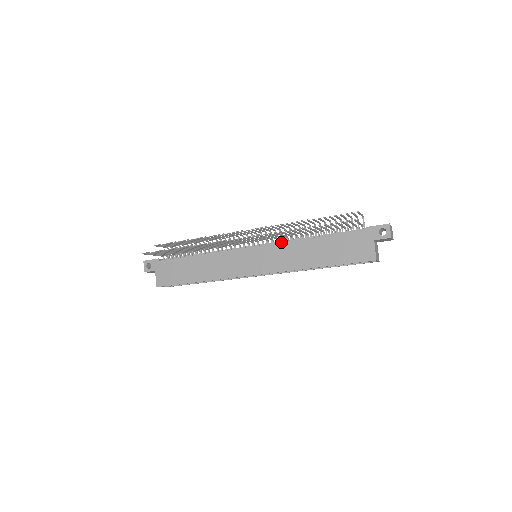
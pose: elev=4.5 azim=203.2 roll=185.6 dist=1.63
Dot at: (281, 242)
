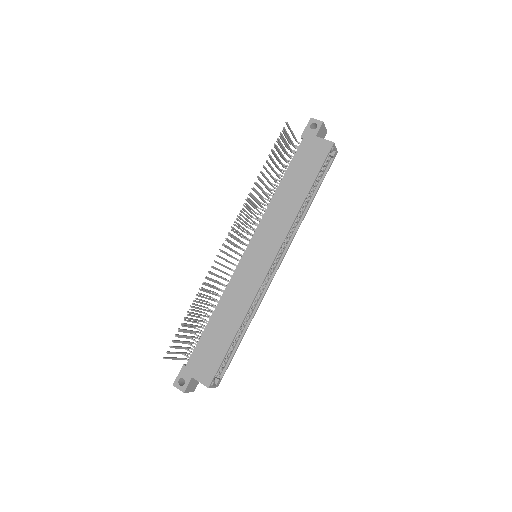
Dot at: (260, 219)
